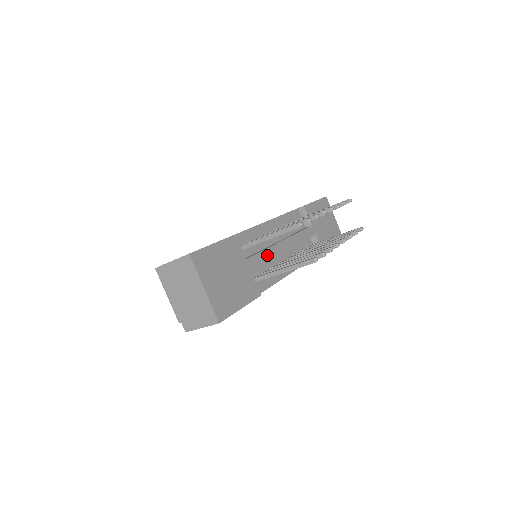
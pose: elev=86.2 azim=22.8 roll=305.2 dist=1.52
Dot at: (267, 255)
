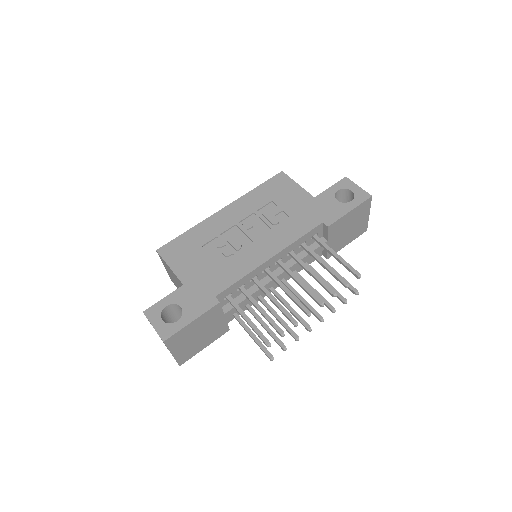
Dot at: occluded
